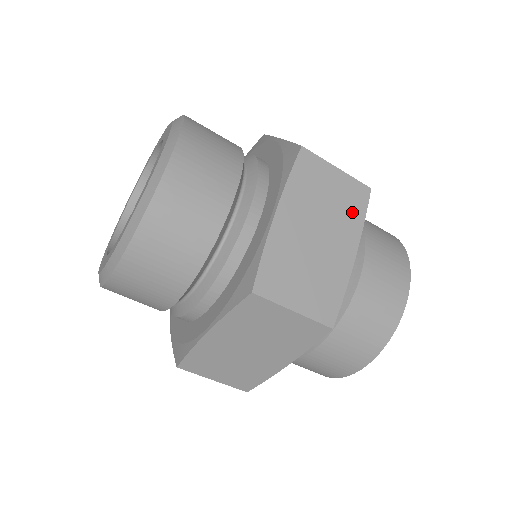
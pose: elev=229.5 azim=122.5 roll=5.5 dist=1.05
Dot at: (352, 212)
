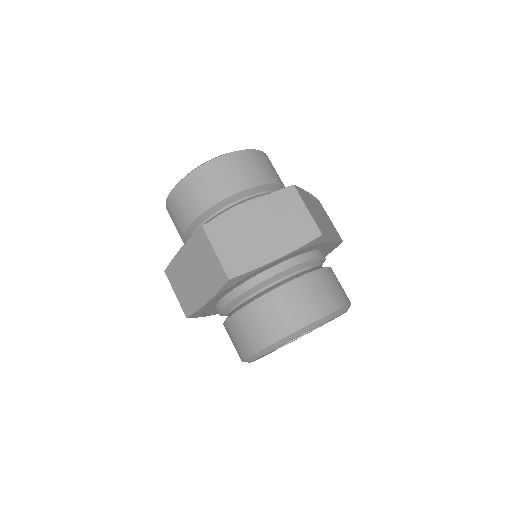
Dot at: (335, 233)
